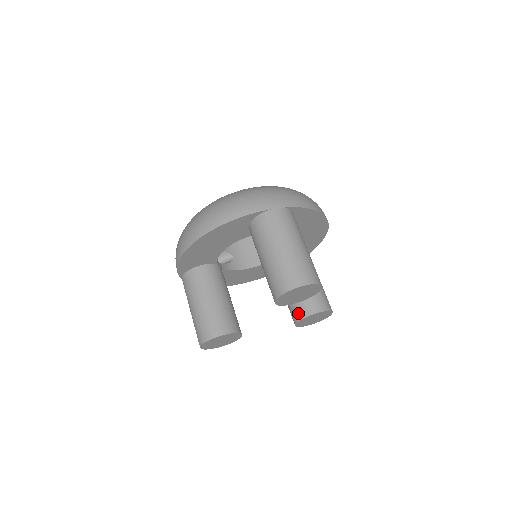
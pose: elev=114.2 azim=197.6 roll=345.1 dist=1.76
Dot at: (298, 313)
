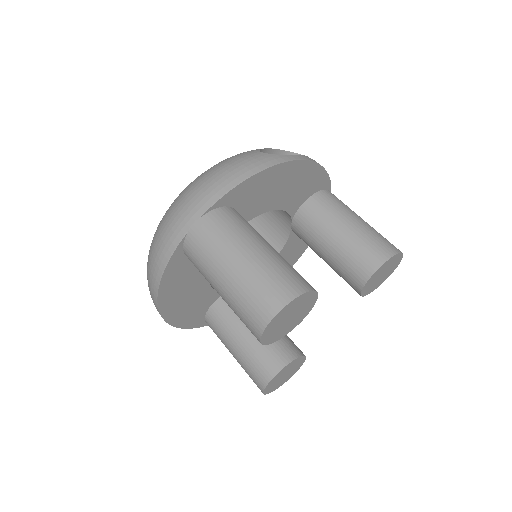
Dot at: (352, 286)
